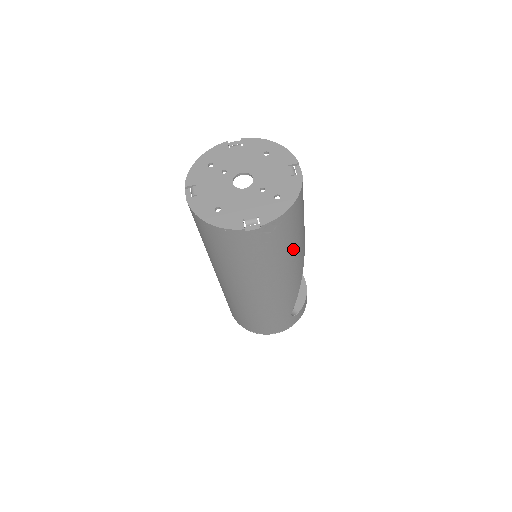
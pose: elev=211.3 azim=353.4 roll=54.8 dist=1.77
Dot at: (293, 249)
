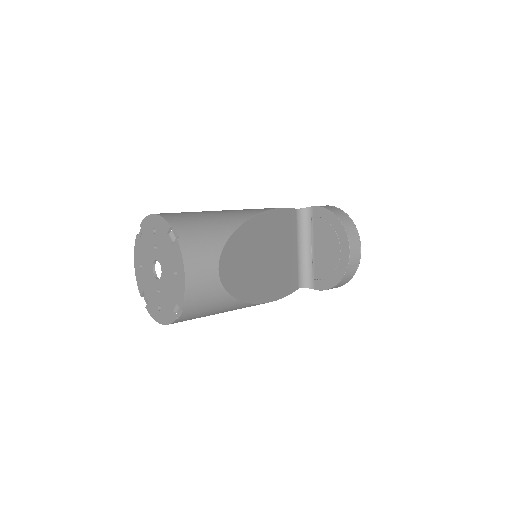
Dot at: occluded
